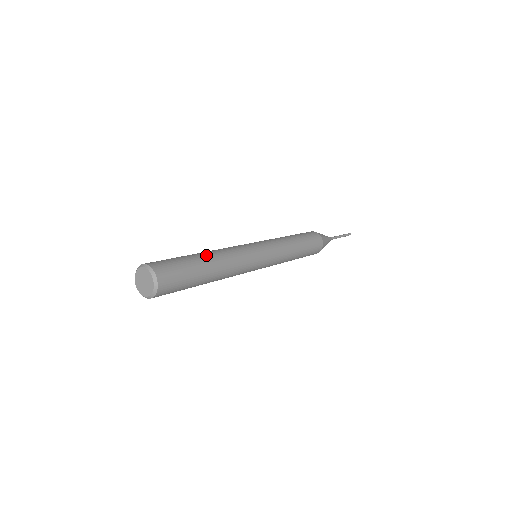
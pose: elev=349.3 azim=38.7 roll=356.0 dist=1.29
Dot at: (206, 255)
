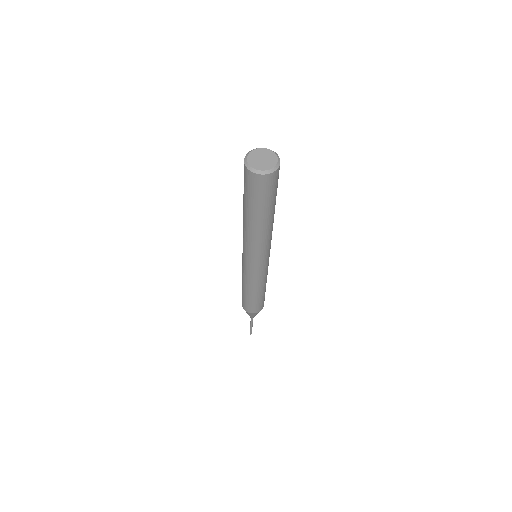
Dot at: occluded
